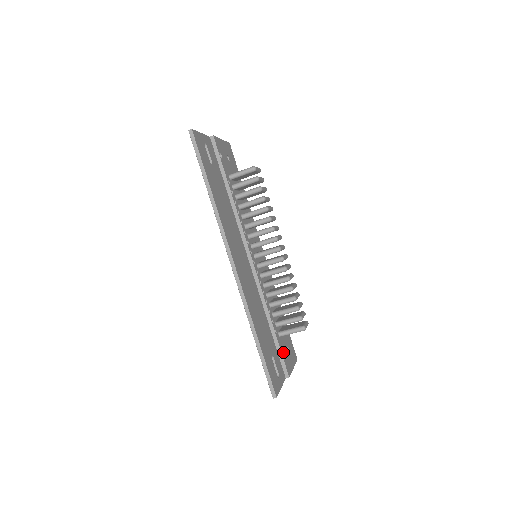
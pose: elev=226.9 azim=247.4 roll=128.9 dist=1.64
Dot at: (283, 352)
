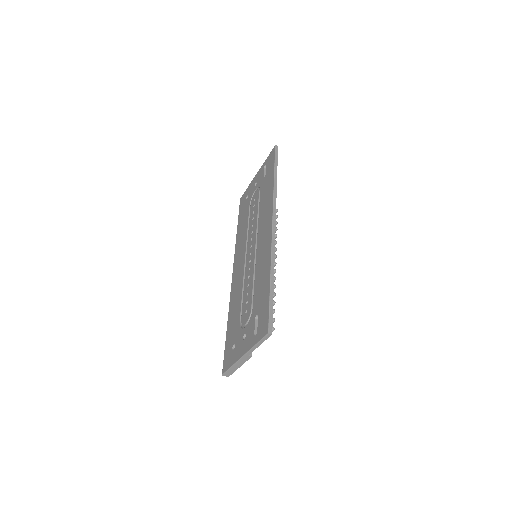
Dot at: occluded
